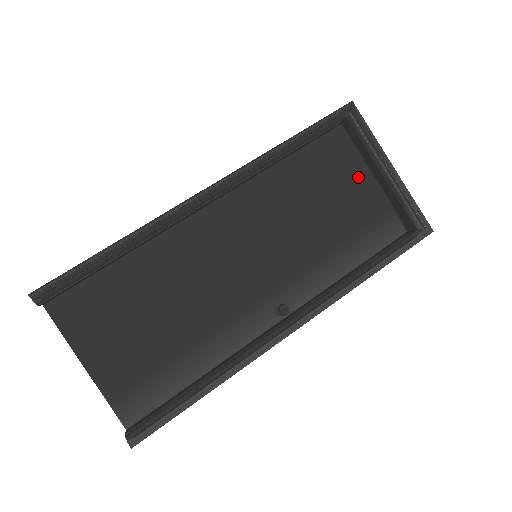
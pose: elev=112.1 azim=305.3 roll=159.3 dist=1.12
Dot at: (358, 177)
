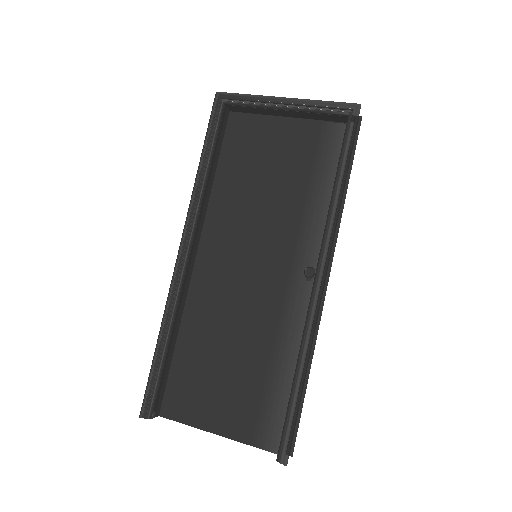
Dot at: (275, 130)
